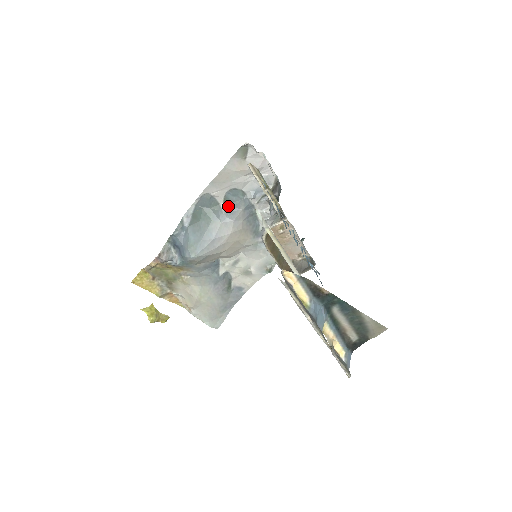
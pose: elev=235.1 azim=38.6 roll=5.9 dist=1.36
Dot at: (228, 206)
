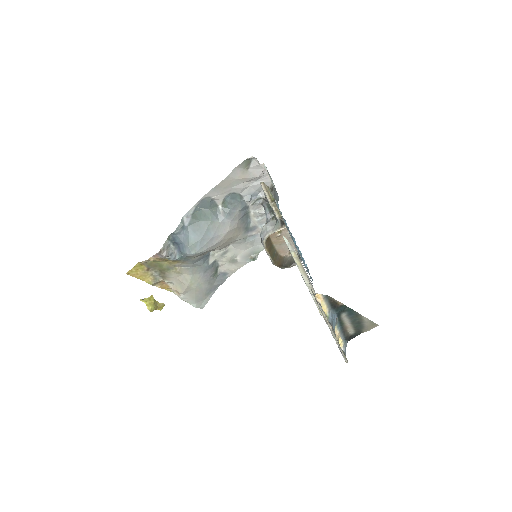
Dot at: (226, 208)
